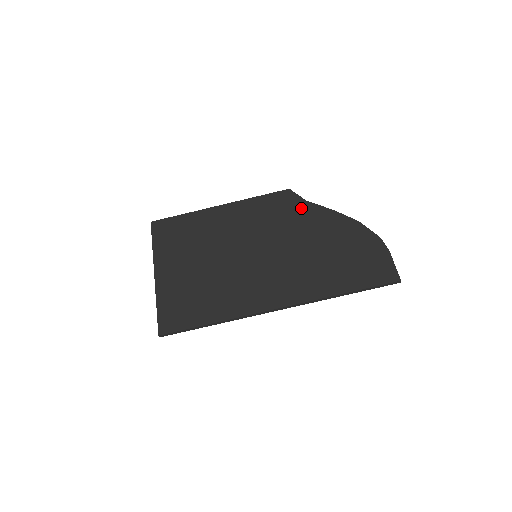
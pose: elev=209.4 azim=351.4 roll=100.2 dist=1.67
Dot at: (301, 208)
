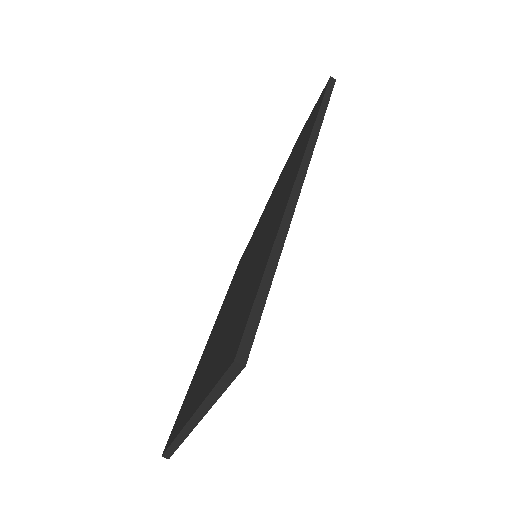
Dot at: occluded
